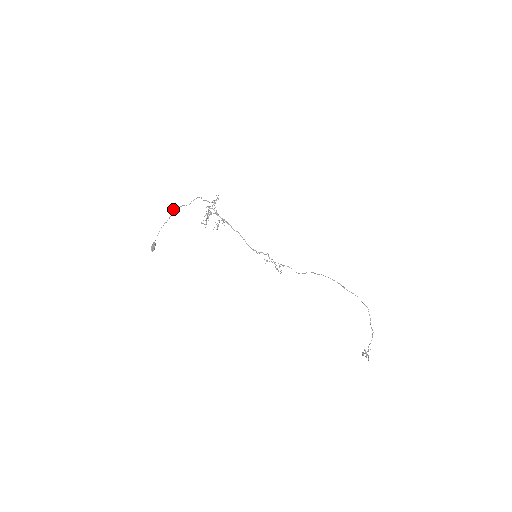
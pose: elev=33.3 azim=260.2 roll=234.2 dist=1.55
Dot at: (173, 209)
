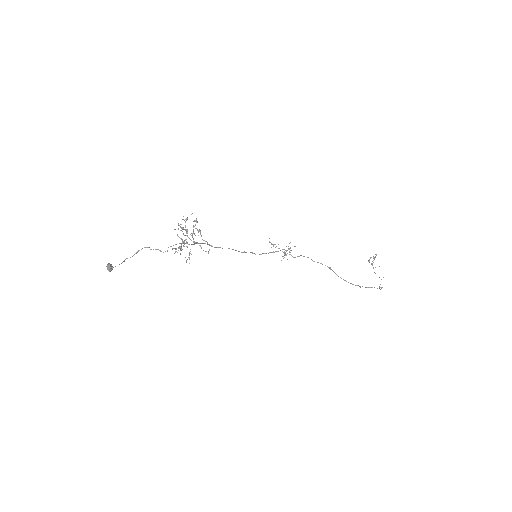
Dot at: (124, 260)
